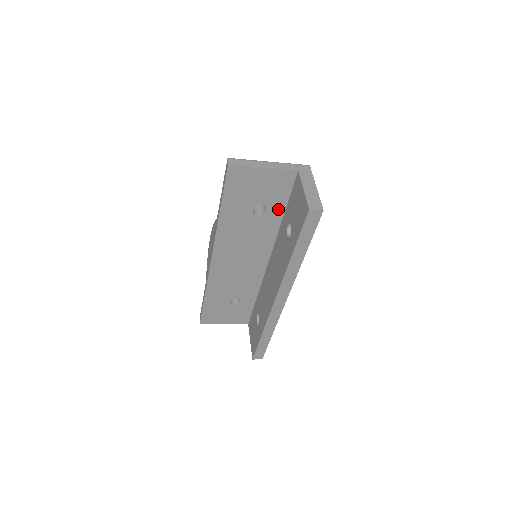
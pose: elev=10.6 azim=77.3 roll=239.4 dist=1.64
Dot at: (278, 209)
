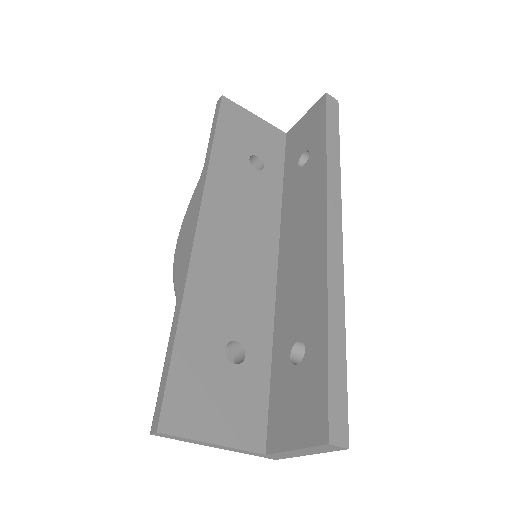
Dot at: (276, 171)
